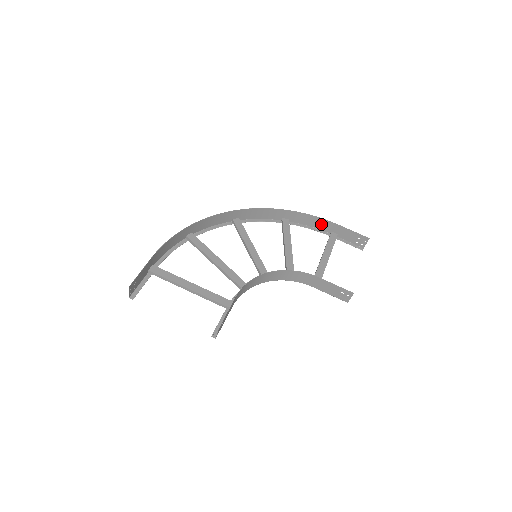
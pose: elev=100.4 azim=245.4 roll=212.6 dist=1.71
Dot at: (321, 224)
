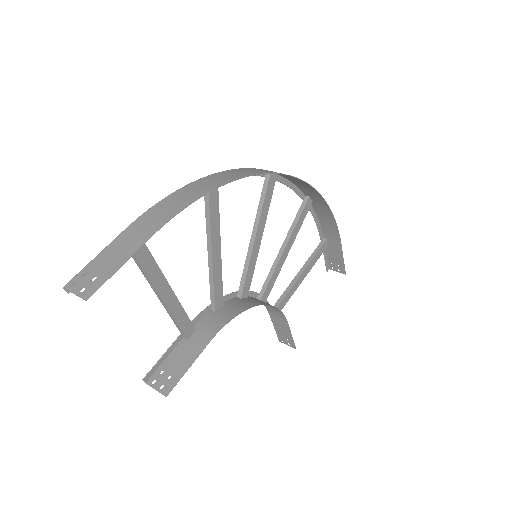
Dot at: (330, 229)
